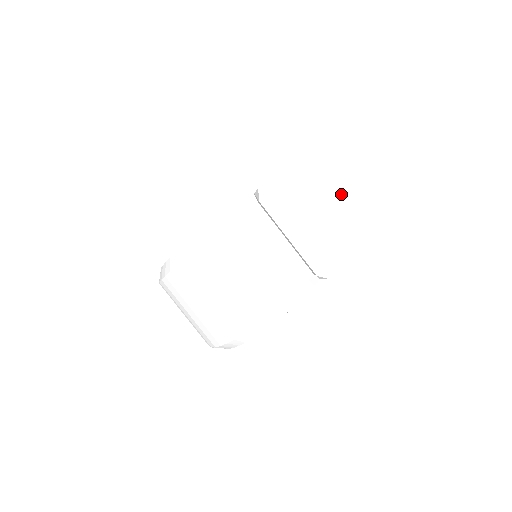
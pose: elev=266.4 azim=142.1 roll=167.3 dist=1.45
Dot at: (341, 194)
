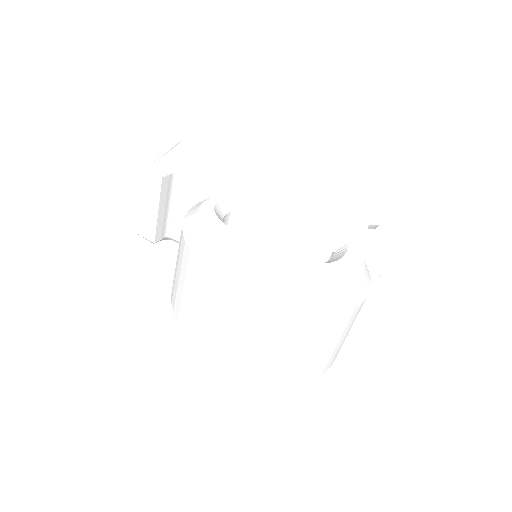
Dot at: occluded
